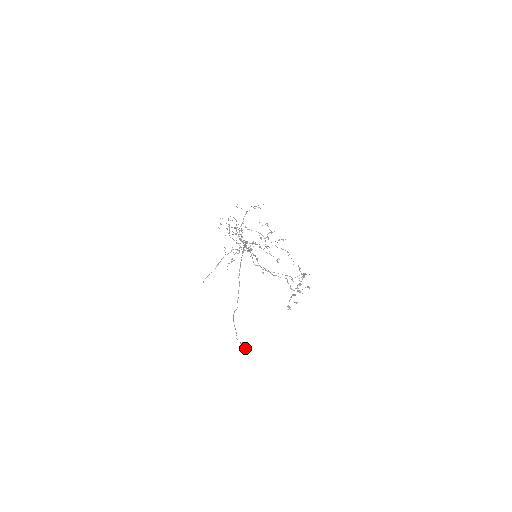
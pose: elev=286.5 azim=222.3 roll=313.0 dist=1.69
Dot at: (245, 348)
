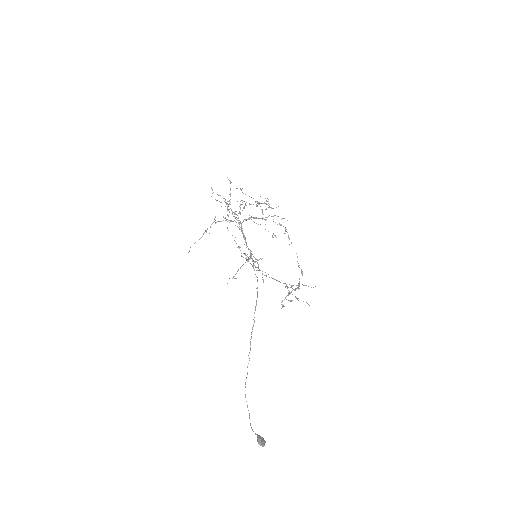
Dot at: occluded
